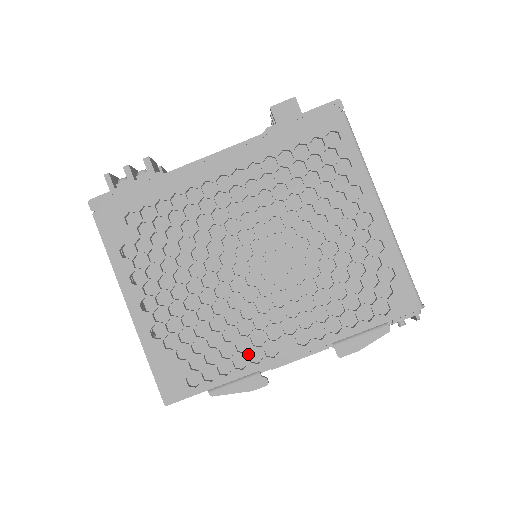
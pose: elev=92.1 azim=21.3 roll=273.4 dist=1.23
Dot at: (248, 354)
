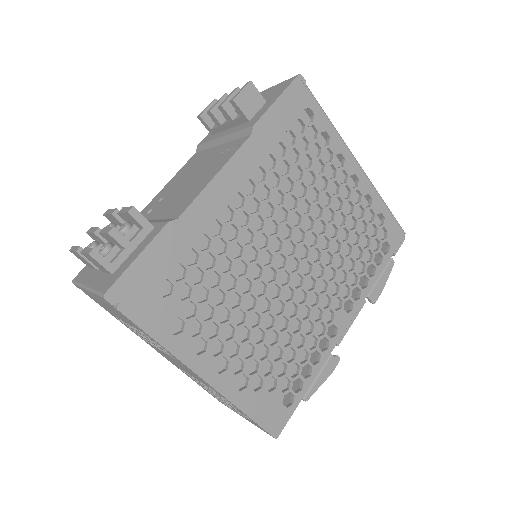
Dot at: (318, 346)
